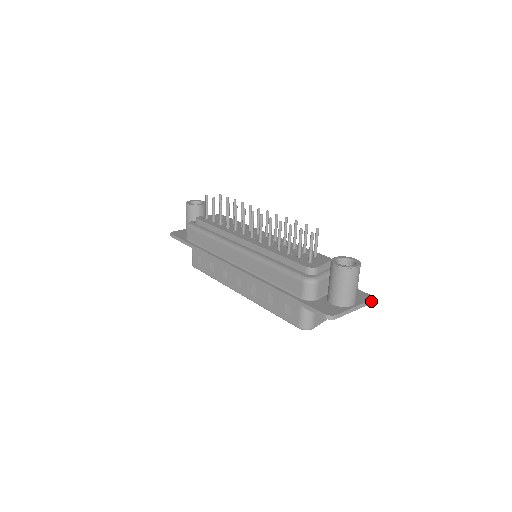
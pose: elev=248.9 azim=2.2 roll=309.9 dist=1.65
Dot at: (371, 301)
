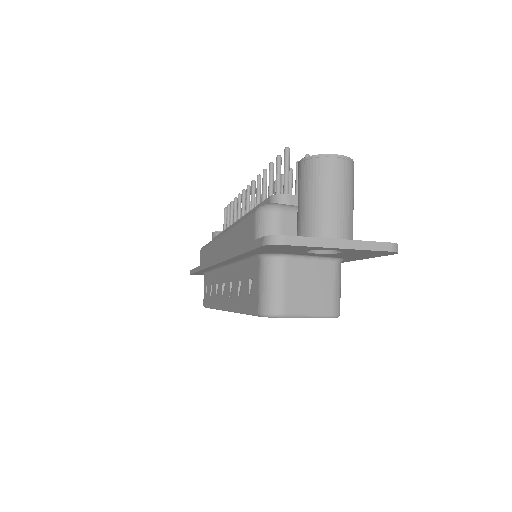
Dot at: (390, 246)
